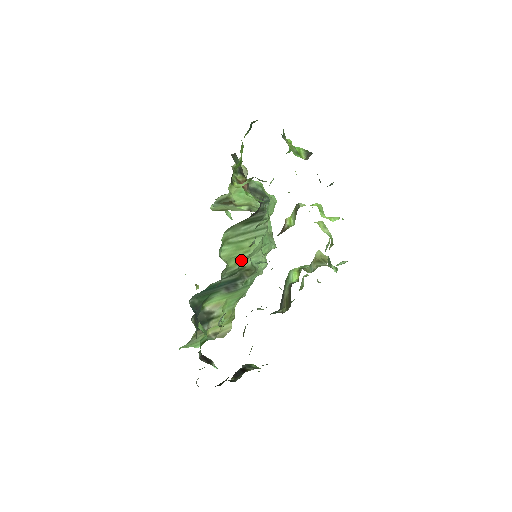
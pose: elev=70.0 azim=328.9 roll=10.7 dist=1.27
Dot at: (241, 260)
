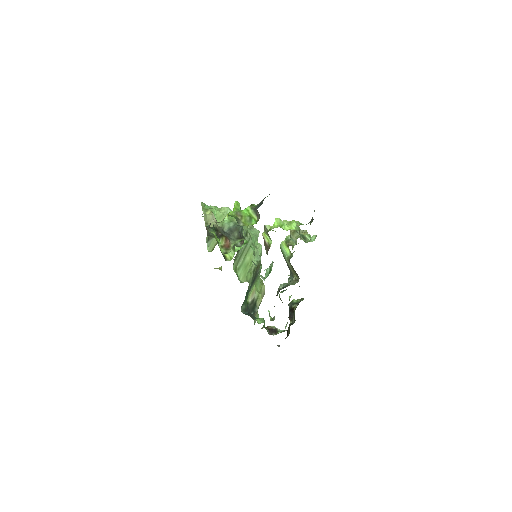
Dot at: (251, 269)
